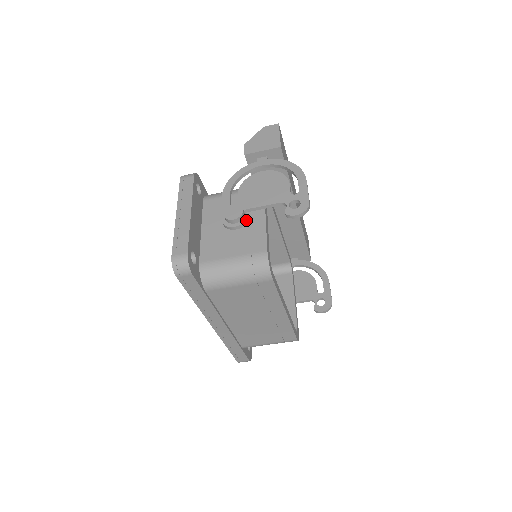
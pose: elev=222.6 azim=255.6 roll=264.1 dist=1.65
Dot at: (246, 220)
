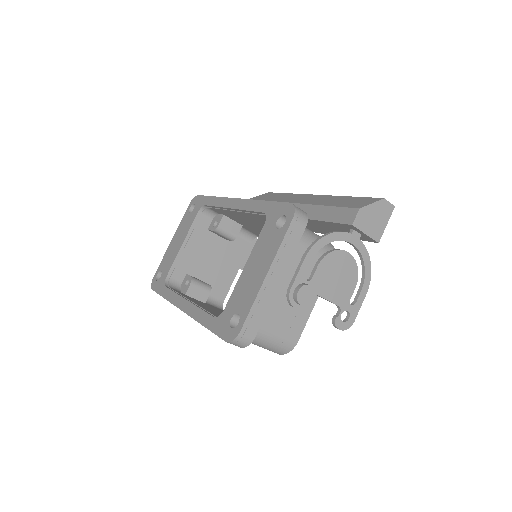
Dot at: occluded
